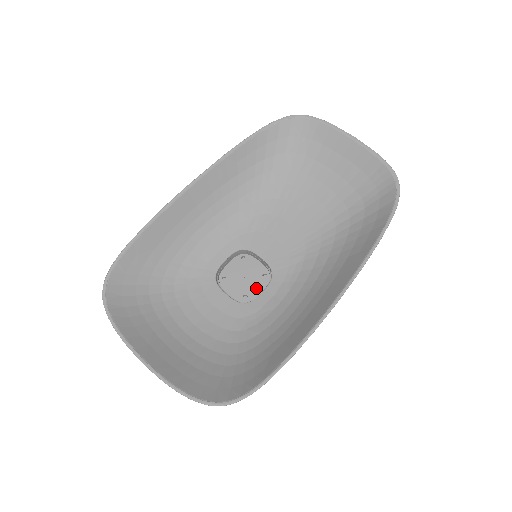
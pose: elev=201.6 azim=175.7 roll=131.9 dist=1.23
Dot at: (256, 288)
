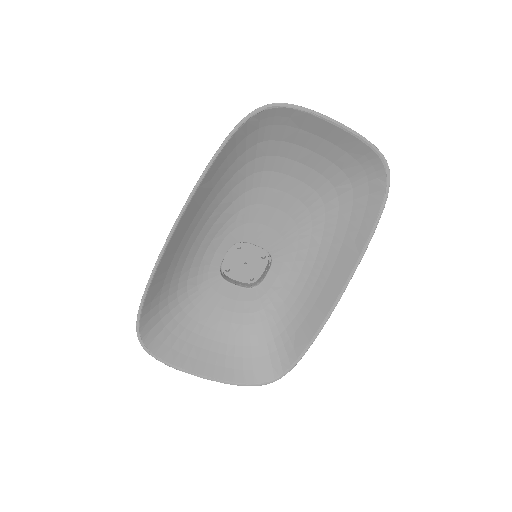
Dot at: (259, 269)
